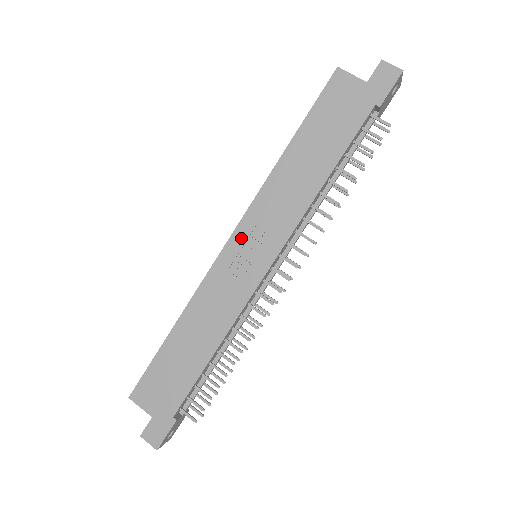
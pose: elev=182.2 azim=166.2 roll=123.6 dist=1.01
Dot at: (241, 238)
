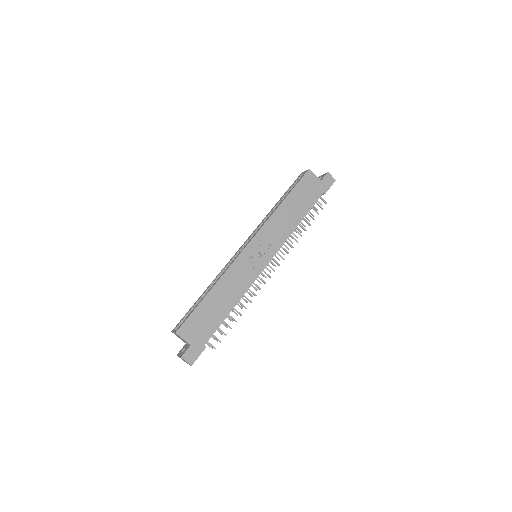
Dot at: (255, 244)
